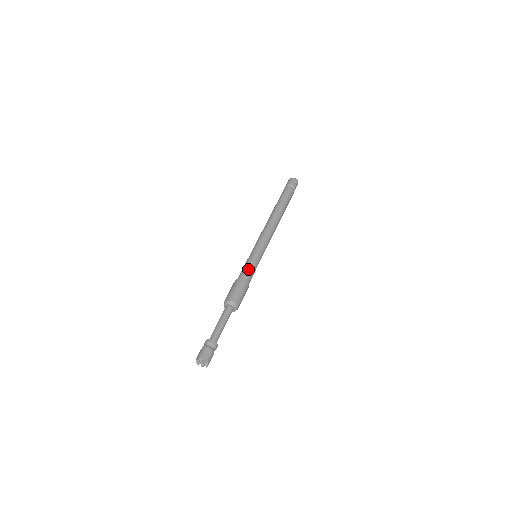
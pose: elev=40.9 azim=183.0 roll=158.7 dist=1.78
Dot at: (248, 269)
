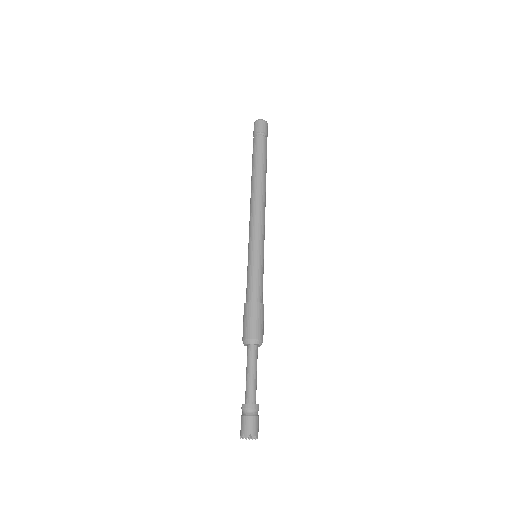
Dot at: (248, 283)
